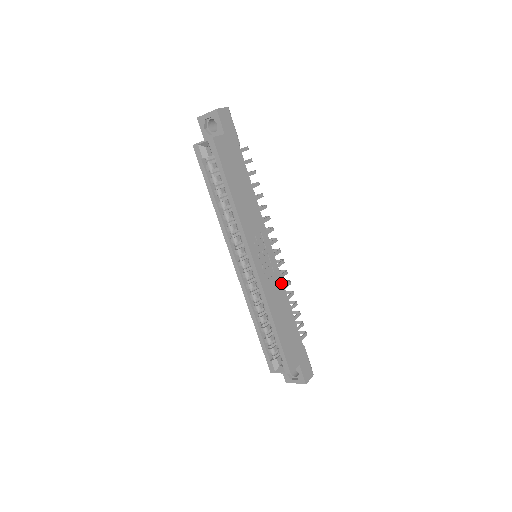
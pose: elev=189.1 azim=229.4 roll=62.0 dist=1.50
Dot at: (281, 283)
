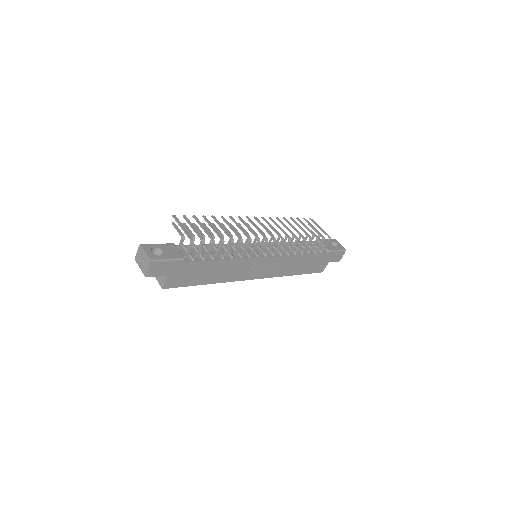
Dot at: (286, 258)
